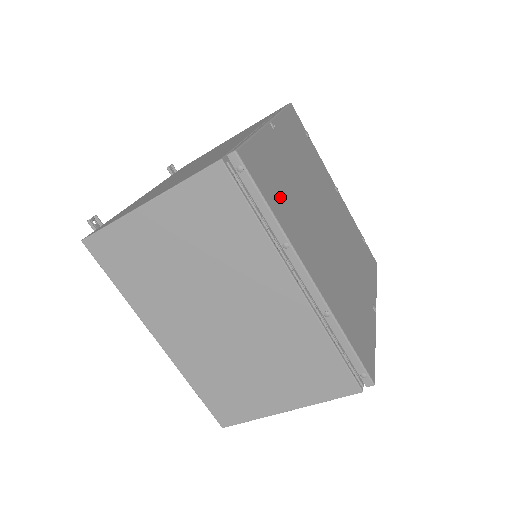
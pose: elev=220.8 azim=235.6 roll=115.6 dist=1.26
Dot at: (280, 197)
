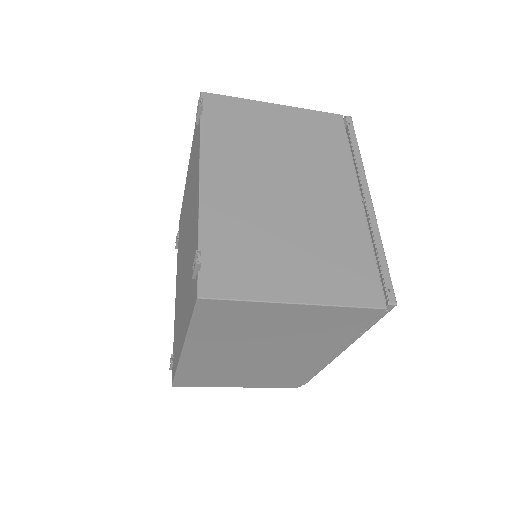
Dot at: occluded
